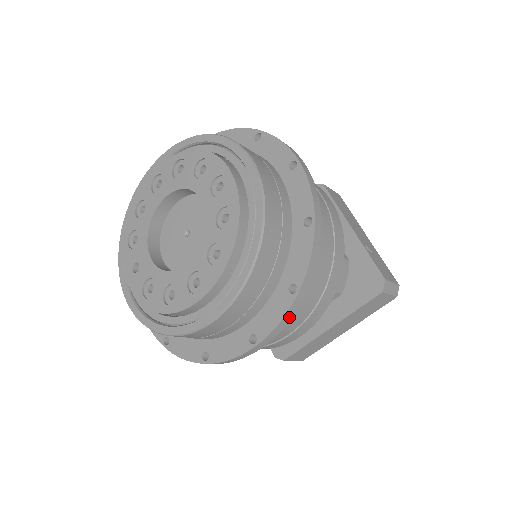
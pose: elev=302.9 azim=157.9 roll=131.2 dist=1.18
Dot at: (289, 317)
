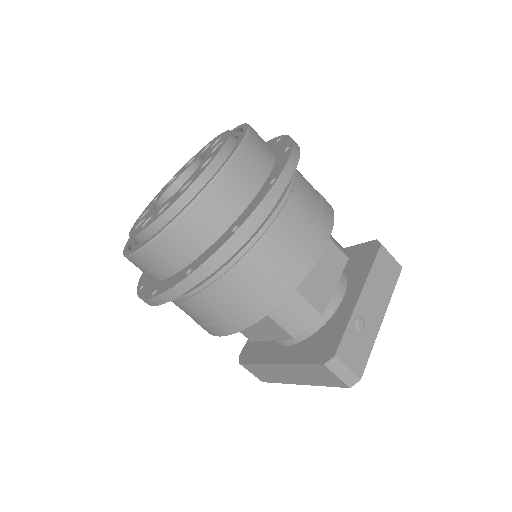
Dot at: (176, 293)
